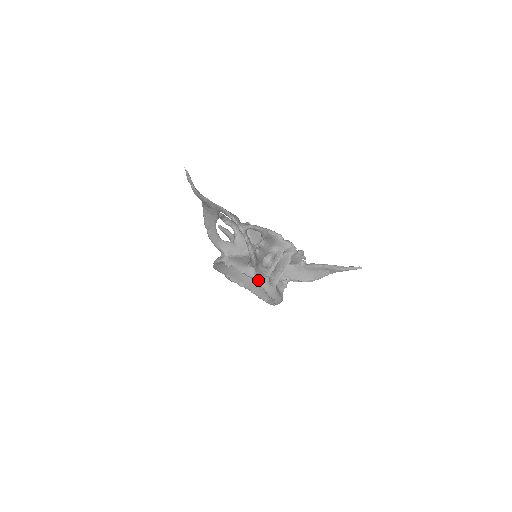
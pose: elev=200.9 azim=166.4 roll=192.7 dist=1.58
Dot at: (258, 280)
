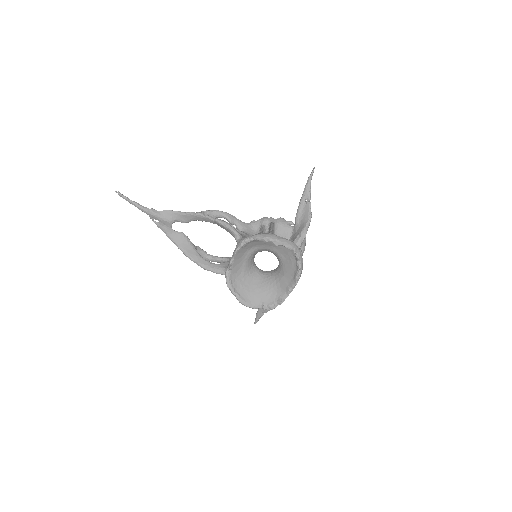
Dot at: (249, 237)
